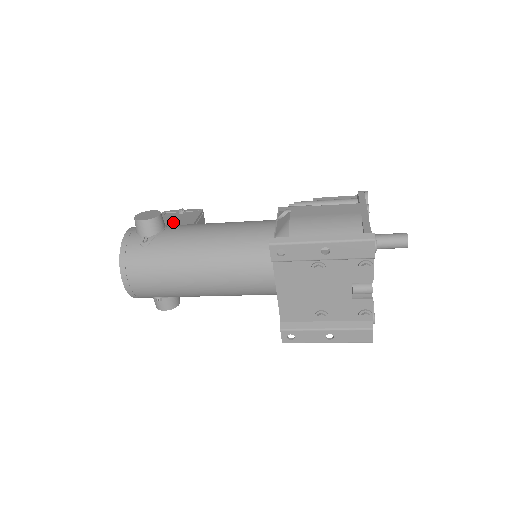
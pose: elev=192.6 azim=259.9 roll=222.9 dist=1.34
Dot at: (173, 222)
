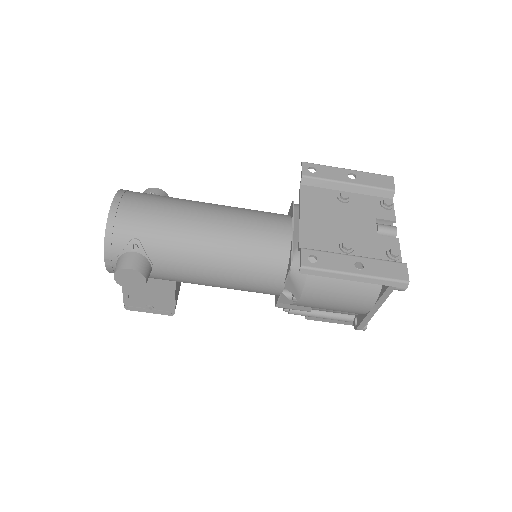
Dot at: occluded
